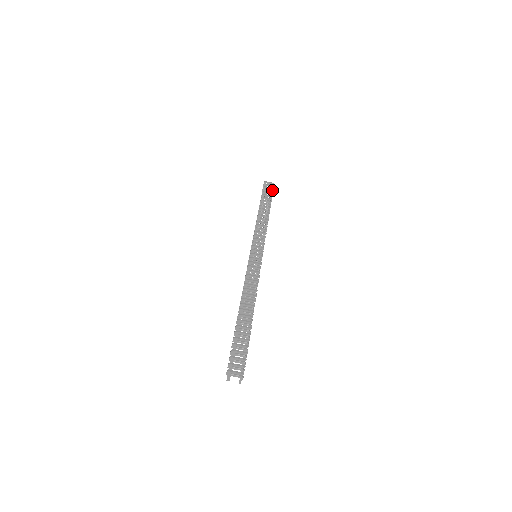
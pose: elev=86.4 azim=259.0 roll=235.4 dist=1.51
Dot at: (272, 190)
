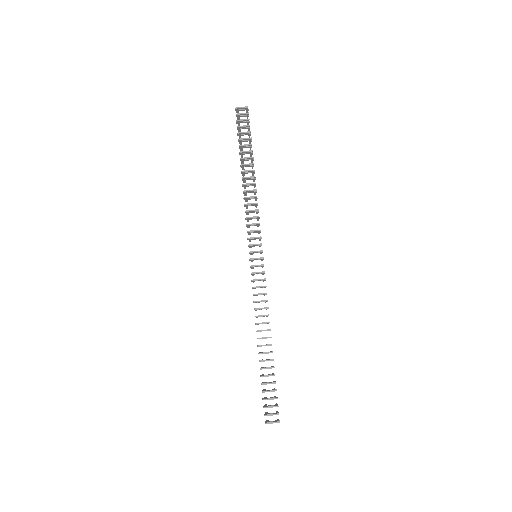
Dot at: (248, 125)
